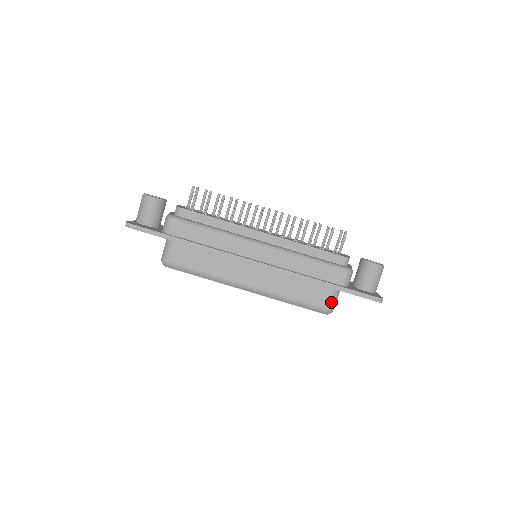
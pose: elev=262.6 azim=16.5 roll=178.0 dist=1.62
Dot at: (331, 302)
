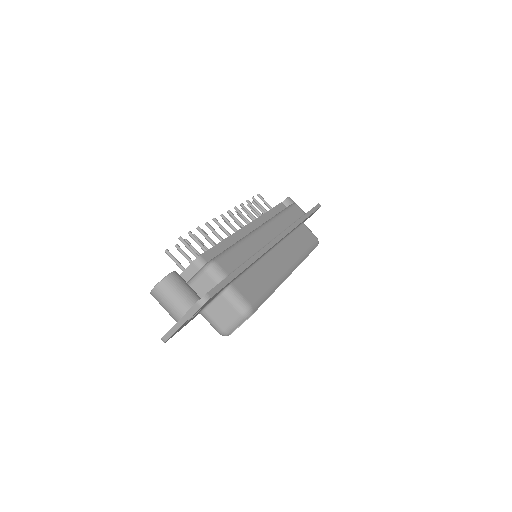
Dot at: (312, 233)
